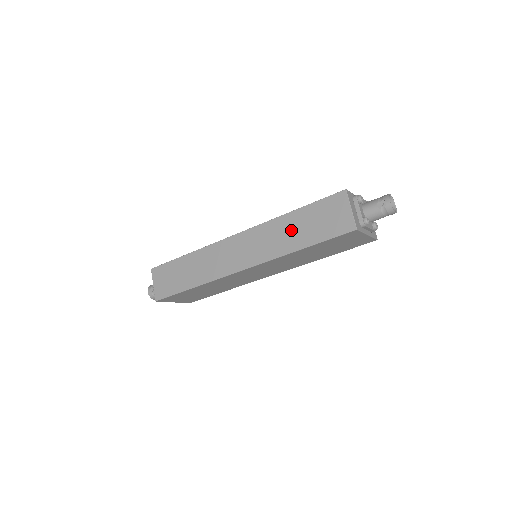
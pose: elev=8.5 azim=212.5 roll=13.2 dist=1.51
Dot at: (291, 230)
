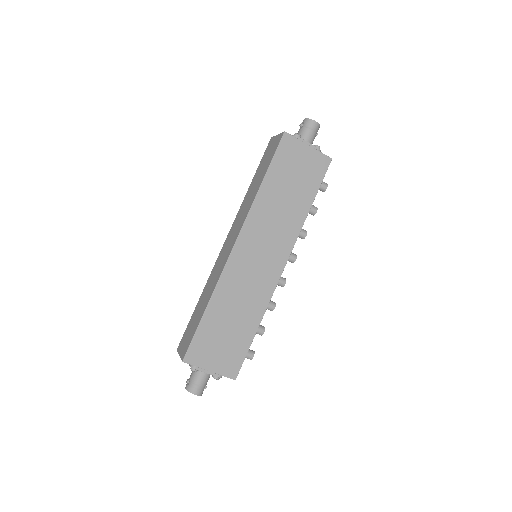
Dot at: (253, 188)
